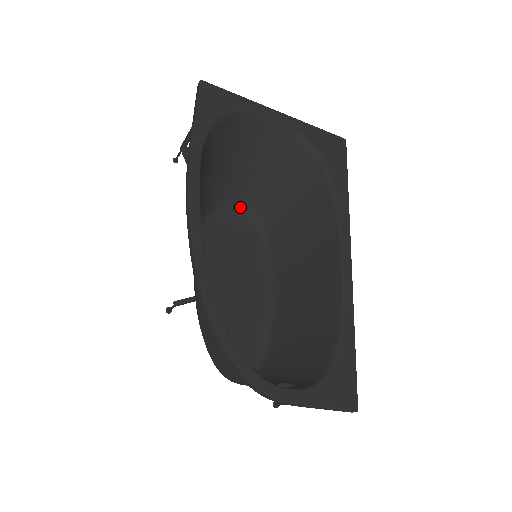
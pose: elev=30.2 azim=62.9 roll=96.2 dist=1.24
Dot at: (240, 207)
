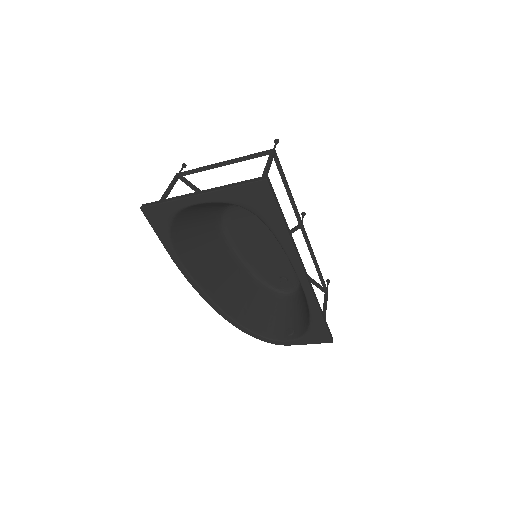
Dot at: occluded
